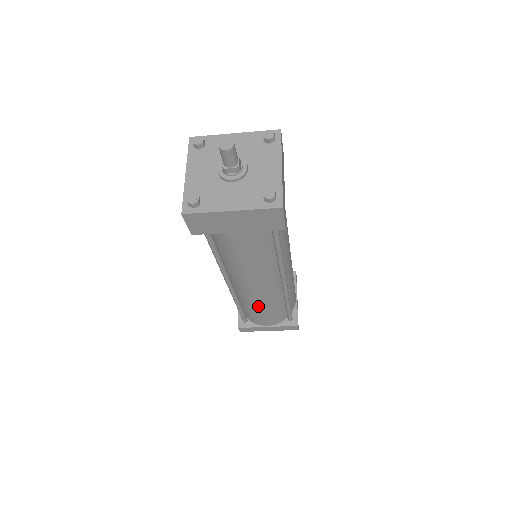
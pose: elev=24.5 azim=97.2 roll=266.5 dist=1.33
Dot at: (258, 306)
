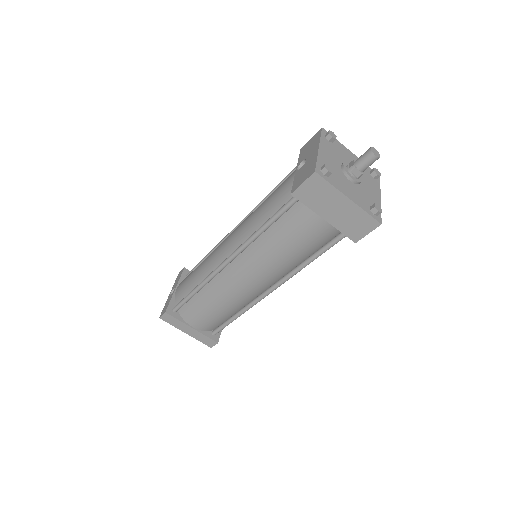
Dot at: (219, 300)
